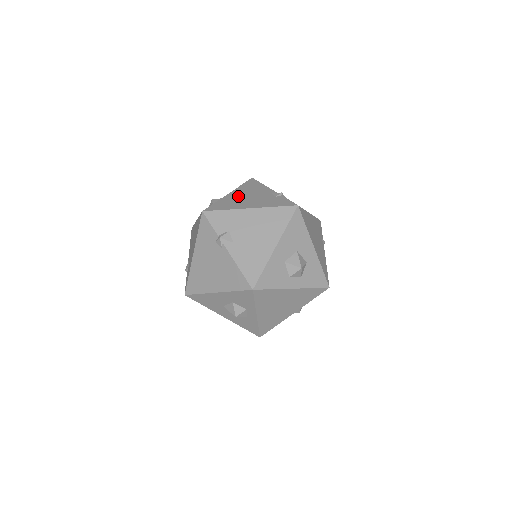
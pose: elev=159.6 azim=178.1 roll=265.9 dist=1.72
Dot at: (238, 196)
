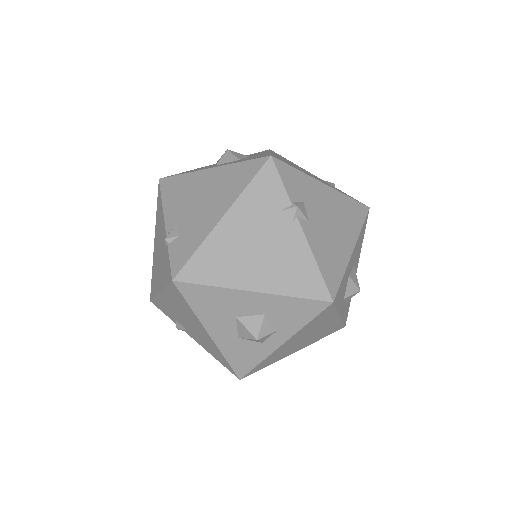
Dot at: occluded
